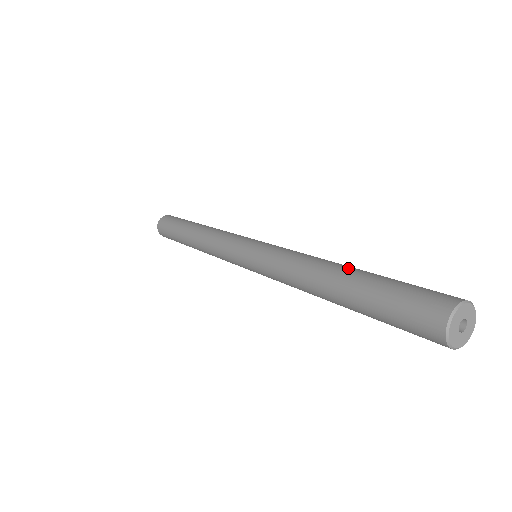
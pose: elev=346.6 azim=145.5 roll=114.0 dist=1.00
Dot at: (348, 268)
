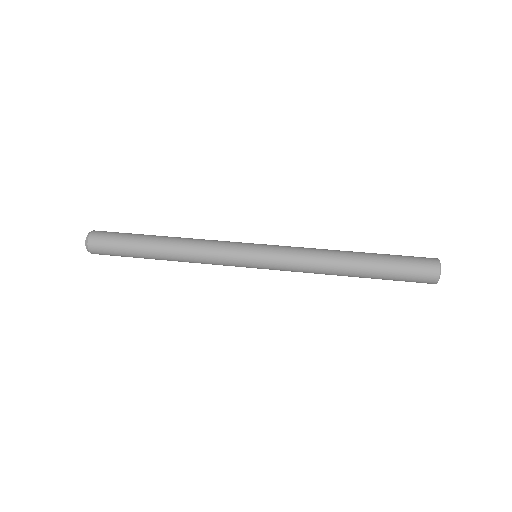
Dot at: (360, 264)
